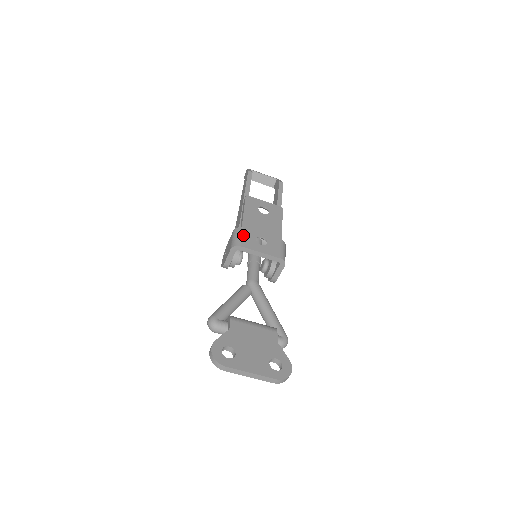
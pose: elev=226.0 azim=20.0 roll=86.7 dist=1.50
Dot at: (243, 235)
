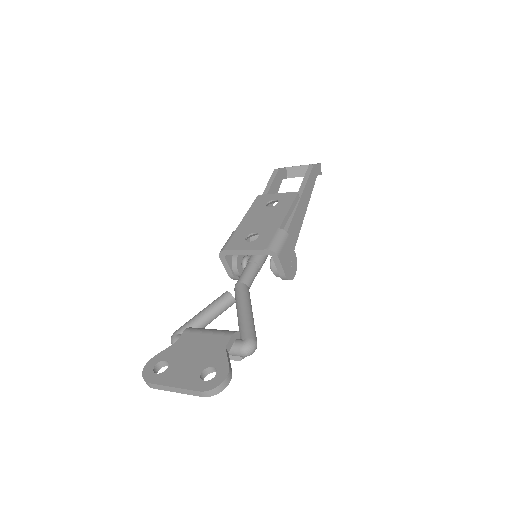
Dot at: (232, 238)
